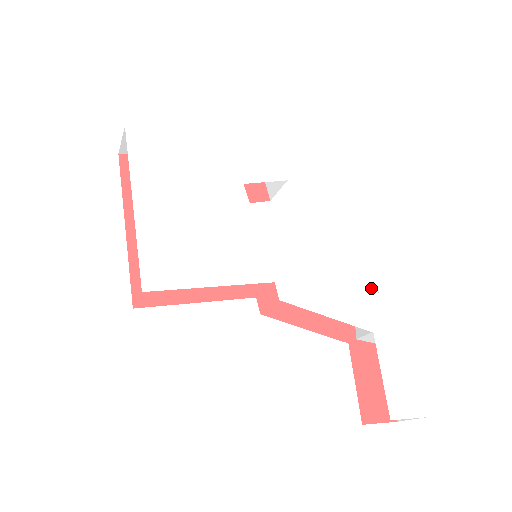
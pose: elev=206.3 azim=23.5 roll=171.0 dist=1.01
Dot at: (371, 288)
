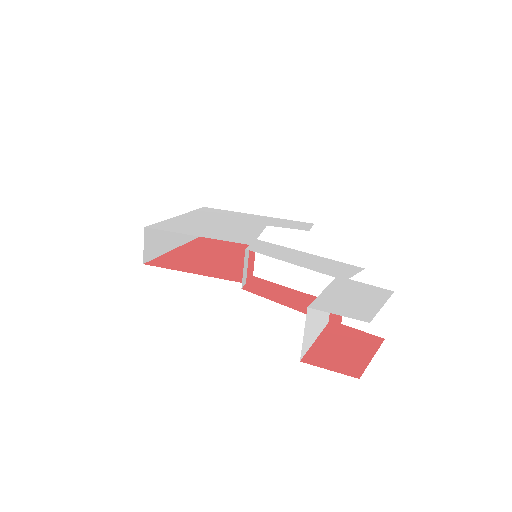
Dot at: (356, 267)
